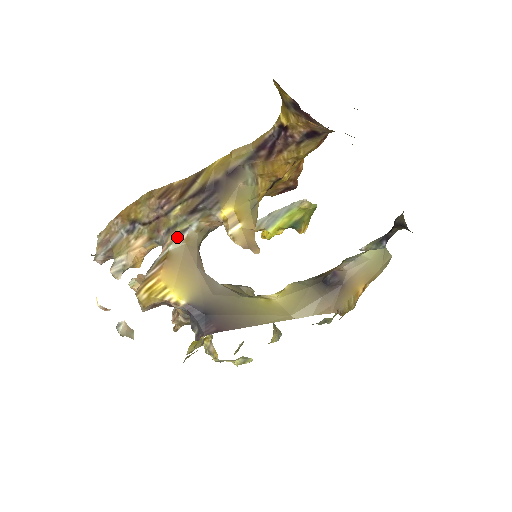
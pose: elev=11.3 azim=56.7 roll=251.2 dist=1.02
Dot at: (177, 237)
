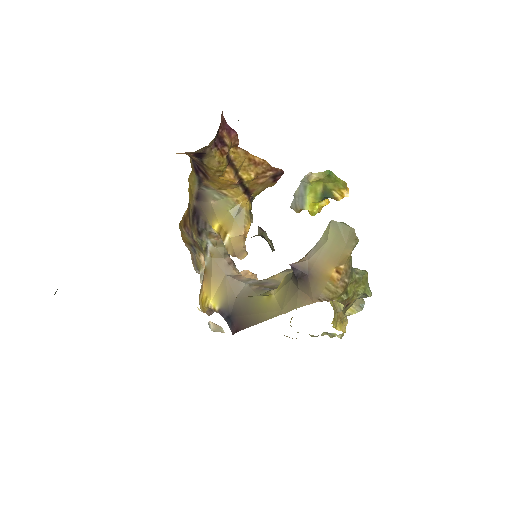
Dot at: (206, 254)
